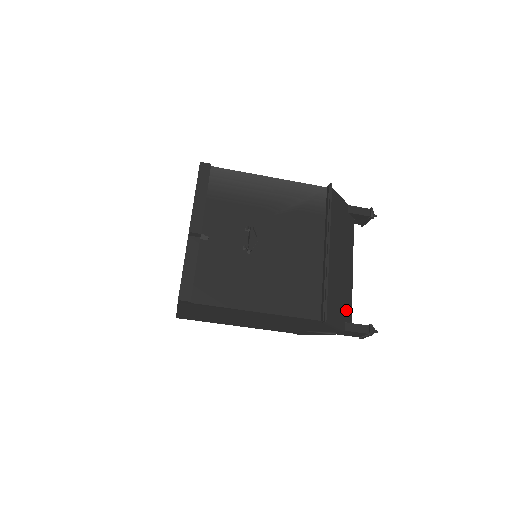
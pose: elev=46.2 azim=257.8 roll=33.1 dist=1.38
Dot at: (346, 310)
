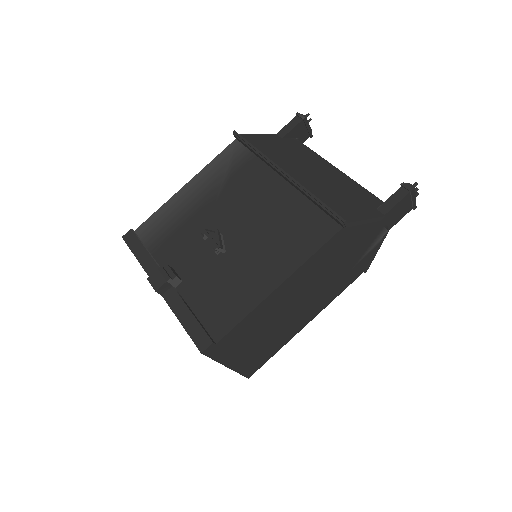
Dot at: (367, 200)
